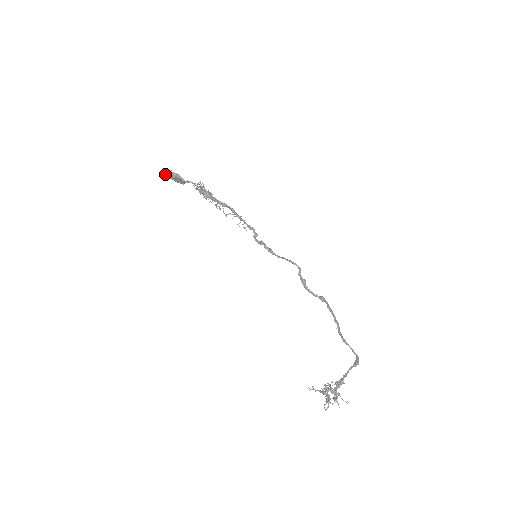
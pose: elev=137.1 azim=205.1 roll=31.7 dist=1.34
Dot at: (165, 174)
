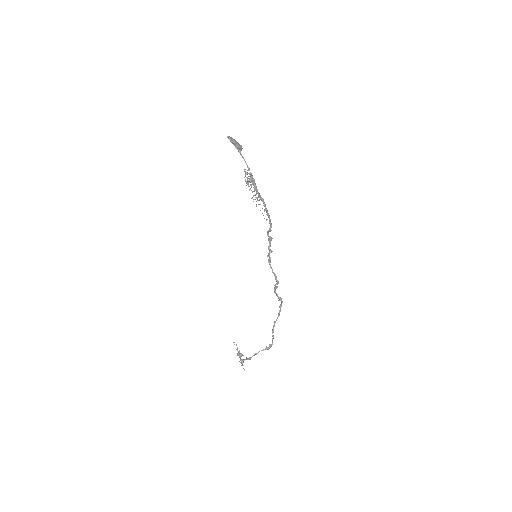
Dot at: (227, 136)
